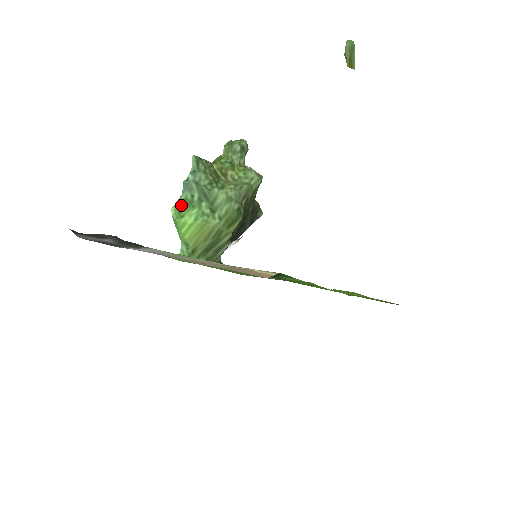
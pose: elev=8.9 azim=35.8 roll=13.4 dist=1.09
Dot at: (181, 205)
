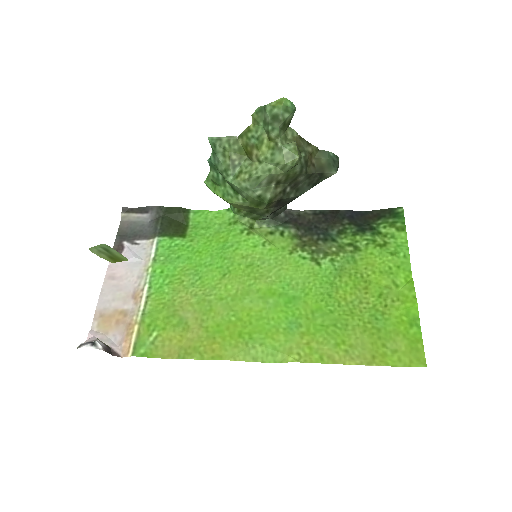
Dot at: (211, 180)
